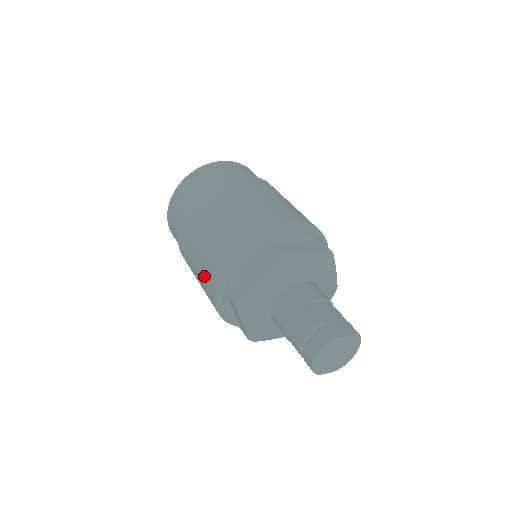
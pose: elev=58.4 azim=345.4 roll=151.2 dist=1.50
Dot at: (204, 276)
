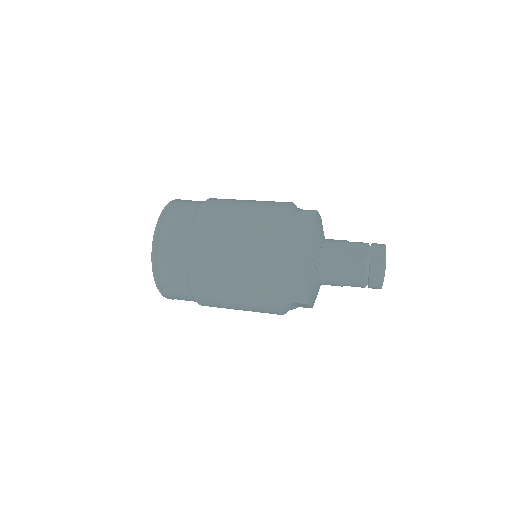
Dot at: (257, 306)
